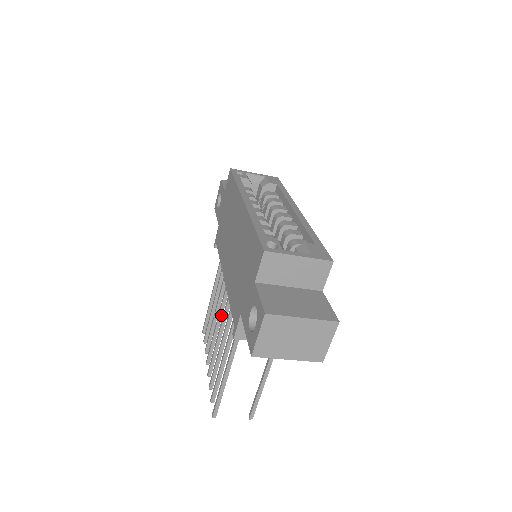
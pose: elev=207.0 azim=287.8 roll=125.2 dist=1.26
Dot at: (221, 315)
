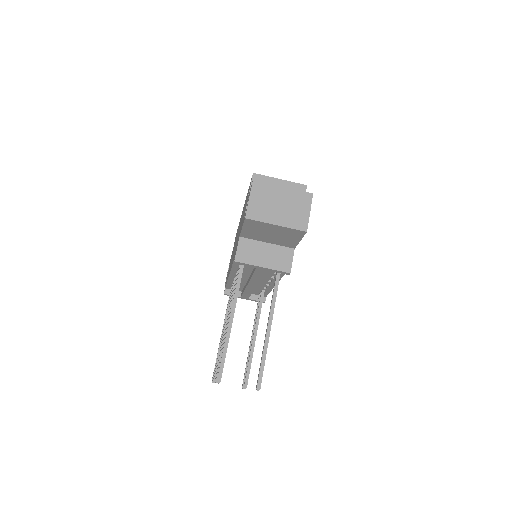
Dot at: occluded
